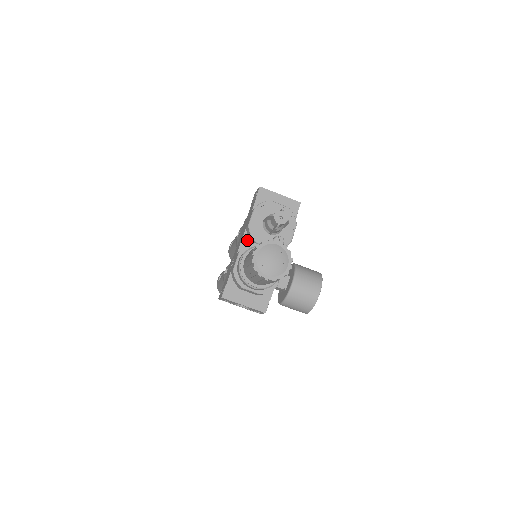
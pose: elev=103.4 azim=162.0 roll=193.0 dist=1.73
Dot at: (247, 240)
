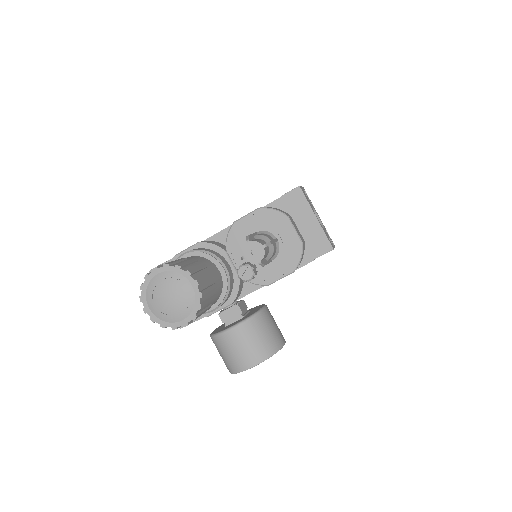
Dot at: occluded
